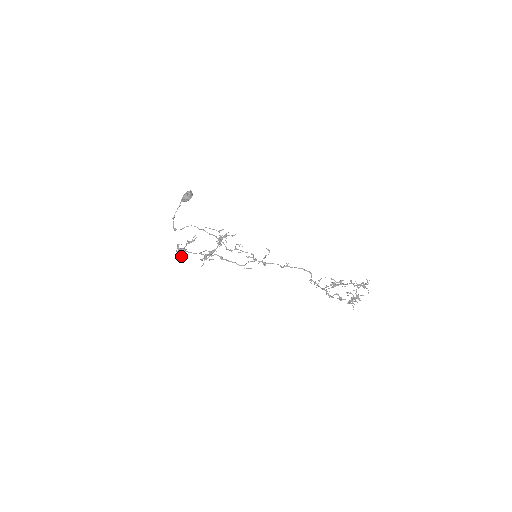
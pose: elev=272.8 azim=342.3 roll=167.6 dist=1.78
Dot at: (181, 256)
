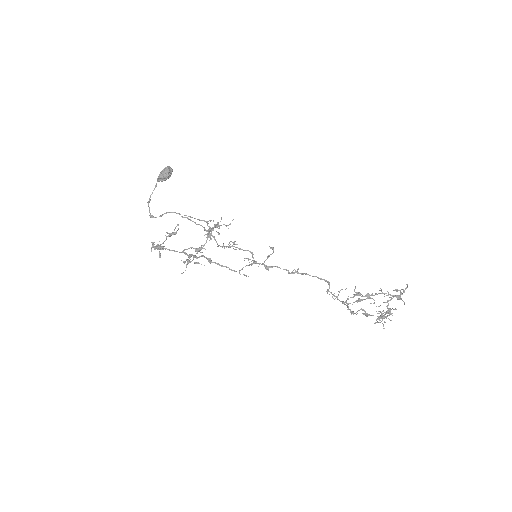
Dot at: (159, 255)
